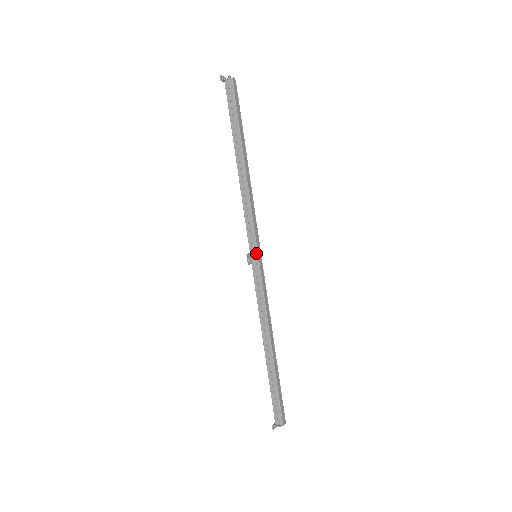
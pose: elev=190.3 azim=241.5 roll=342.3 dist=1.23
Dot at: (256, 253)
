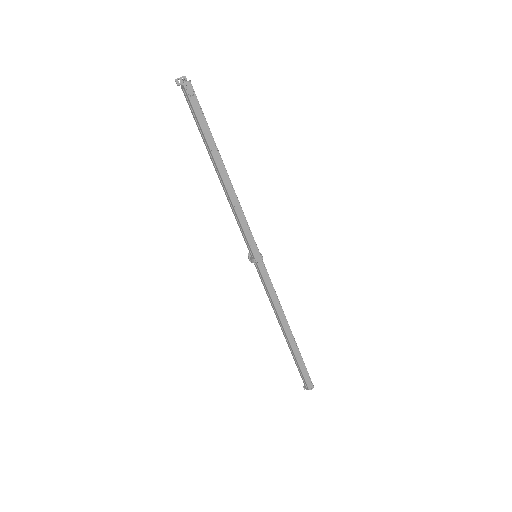
Dot at: (253, 255)
